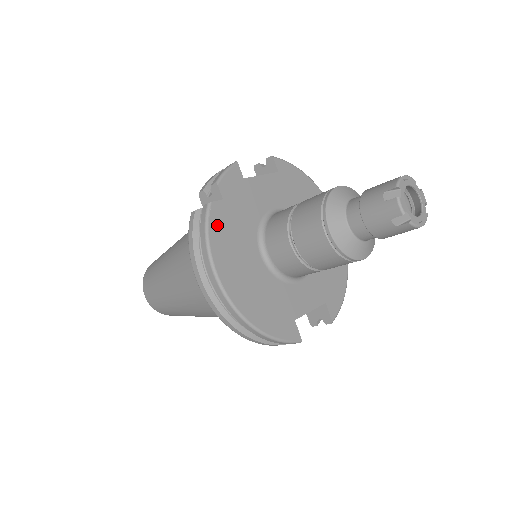
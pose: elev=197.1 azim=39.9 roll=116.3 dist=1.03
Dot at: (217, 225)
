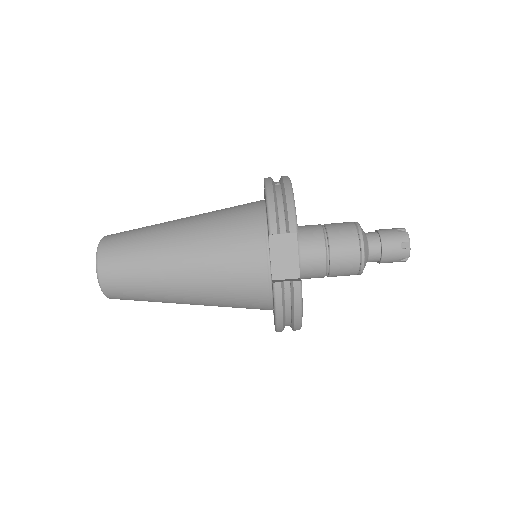
Dot at: occluded
